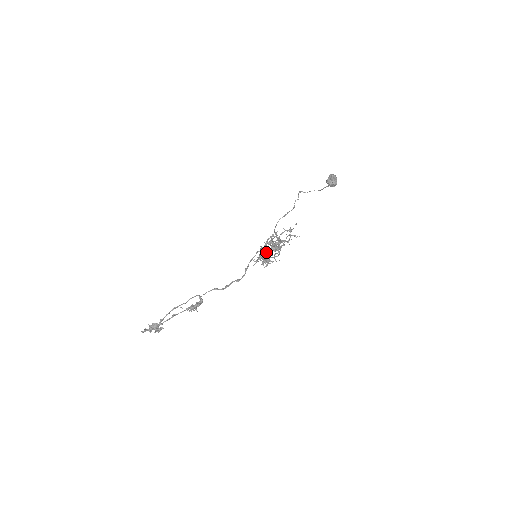
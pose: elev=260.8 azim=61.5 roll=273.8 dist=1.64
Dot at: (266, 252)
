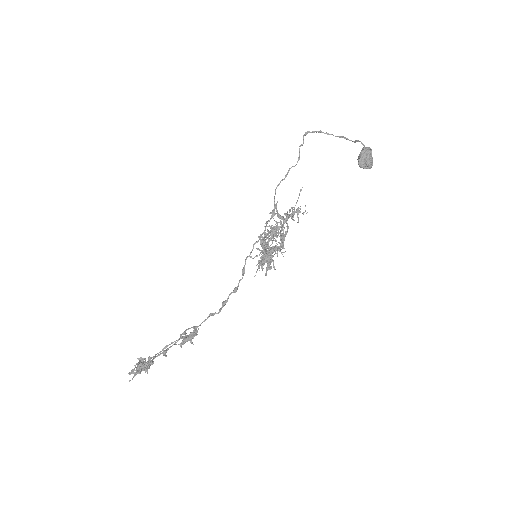
Dot at: (271, 257)
